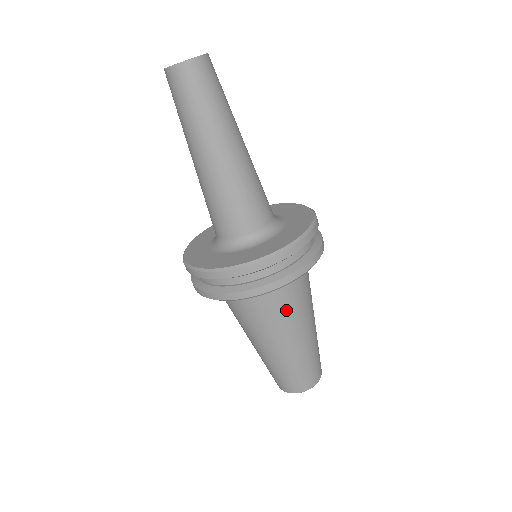
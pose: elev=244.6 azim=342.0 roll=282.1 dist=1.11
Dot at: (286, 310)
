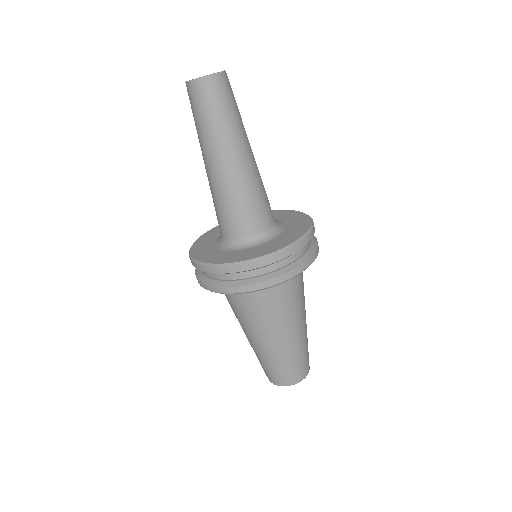
Dot at: (301, 291)
